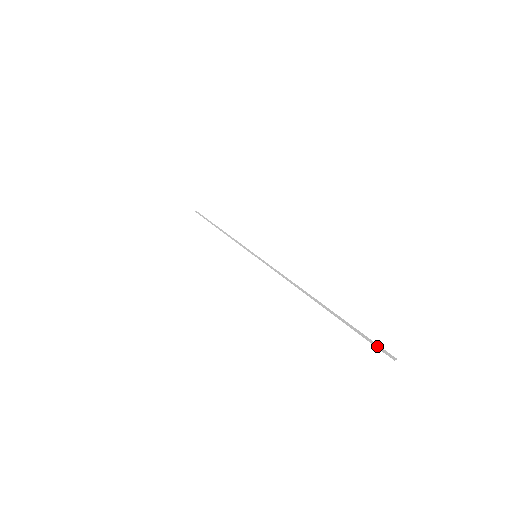
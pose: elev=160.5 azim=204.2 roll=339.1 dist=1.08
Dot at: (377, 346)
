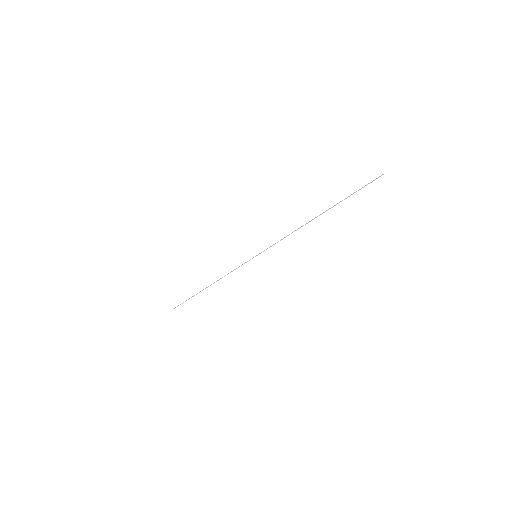
Dot at: (370, 182)
